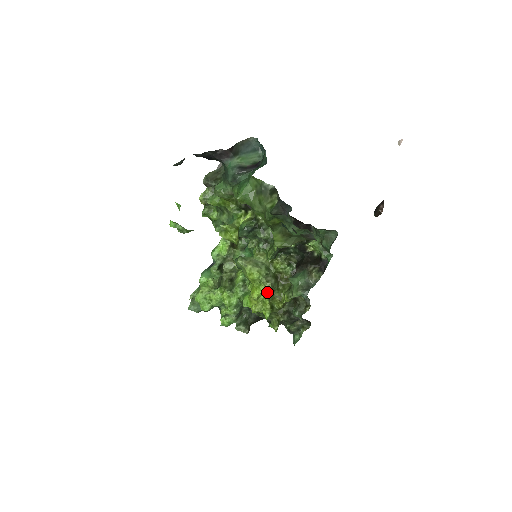
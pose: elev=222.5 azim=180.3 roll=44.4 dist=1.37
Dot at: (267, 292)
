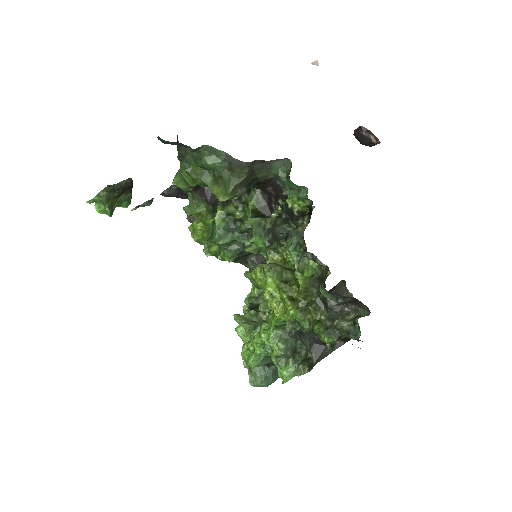
Dot at: (271, 279)
